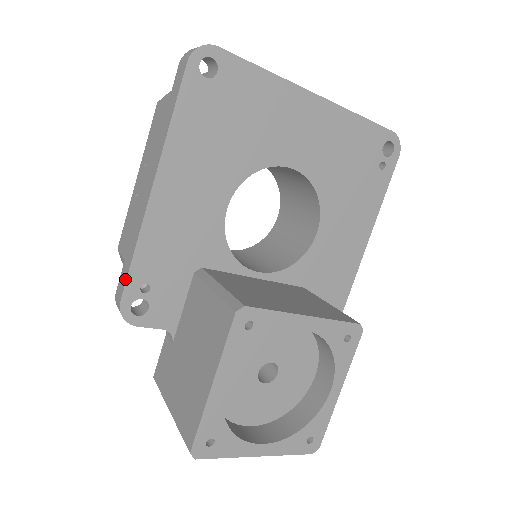
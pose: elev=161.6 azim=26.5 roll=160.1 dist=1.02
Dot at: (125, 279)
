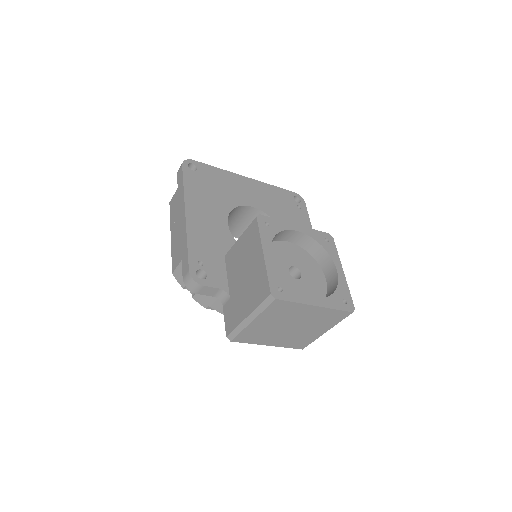
Dot at: (187, 259)
